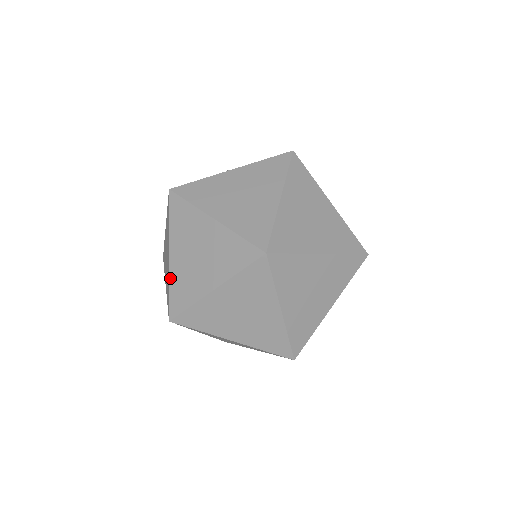
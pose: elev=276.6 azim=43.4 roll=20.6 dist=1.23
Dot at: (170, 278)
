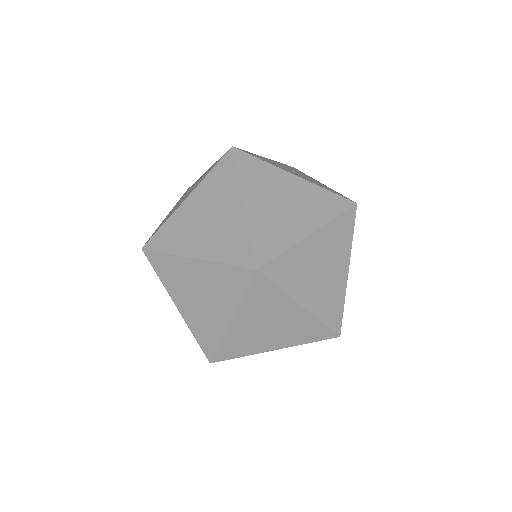
Dot at: (171, 216)
